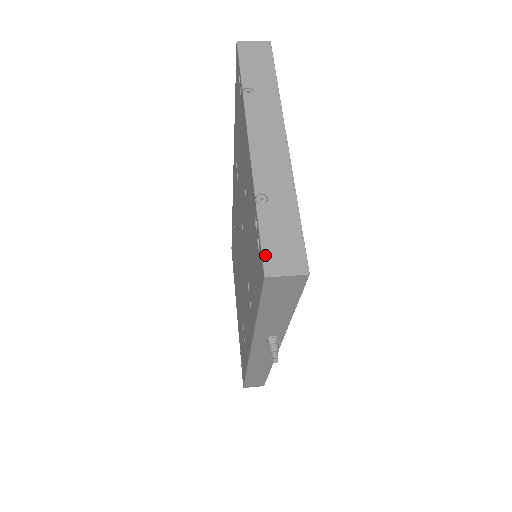
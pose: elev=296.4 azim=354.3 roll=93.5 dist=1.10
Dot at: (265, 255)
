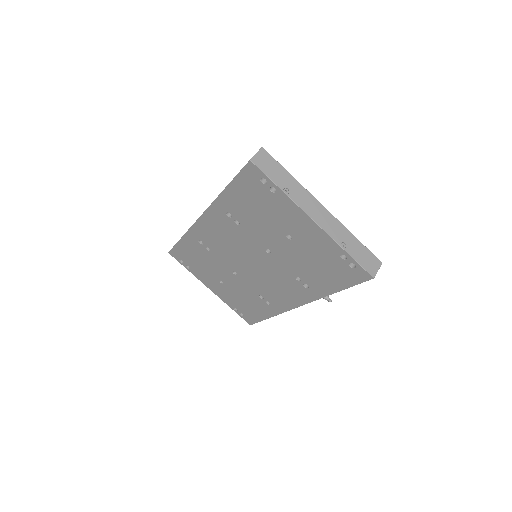
Dot at: (366, 269)
